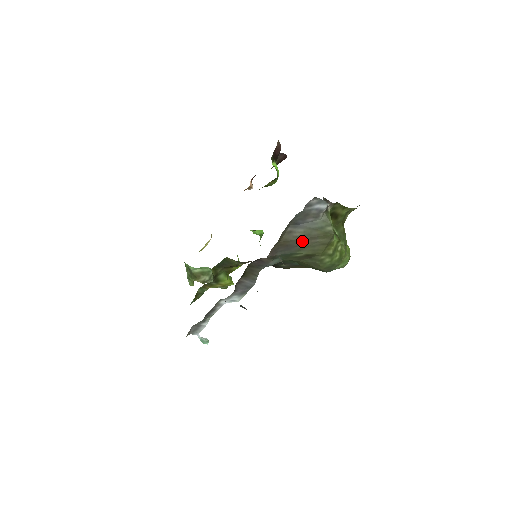
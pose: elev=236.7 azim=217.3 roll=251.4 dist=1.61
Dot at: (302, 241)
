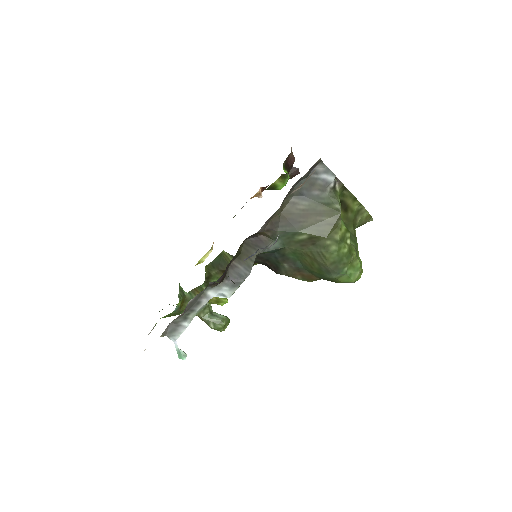
Dot at: (306, 216)
